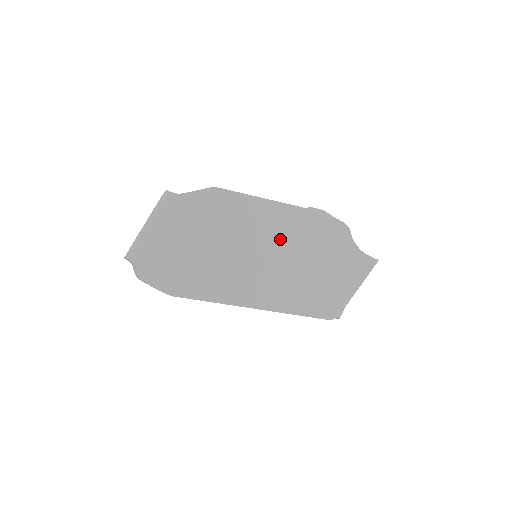
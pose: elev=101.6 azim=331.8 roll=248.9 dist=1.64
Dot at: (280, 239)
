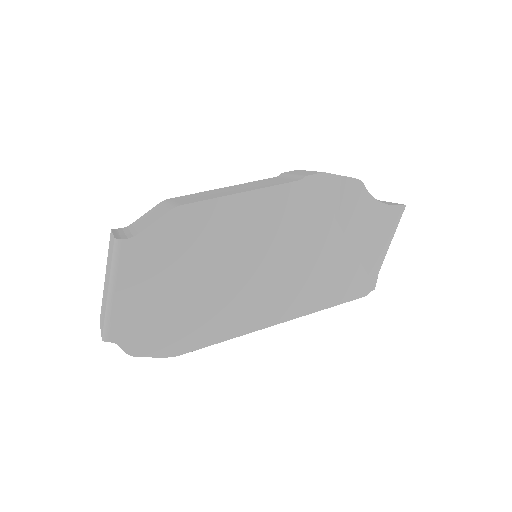
Dot at: (281, 233)
